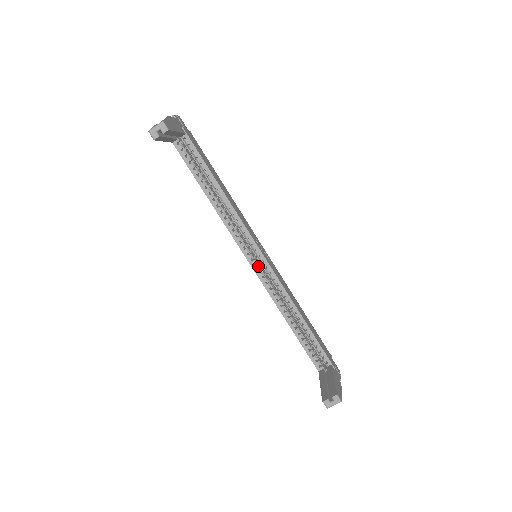
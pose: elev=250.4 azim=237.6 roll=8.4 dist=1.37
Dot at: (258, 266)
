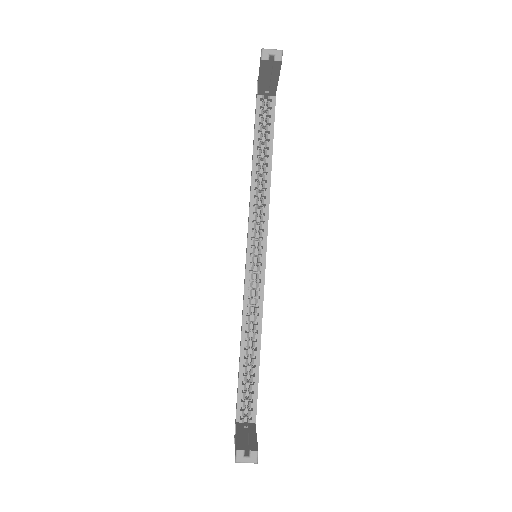
Dot at: (253, 266)
